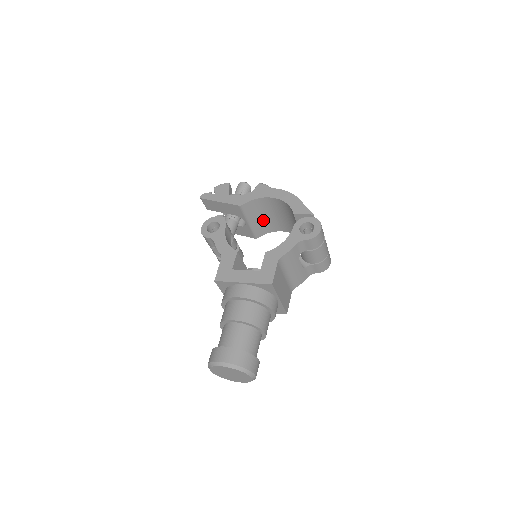
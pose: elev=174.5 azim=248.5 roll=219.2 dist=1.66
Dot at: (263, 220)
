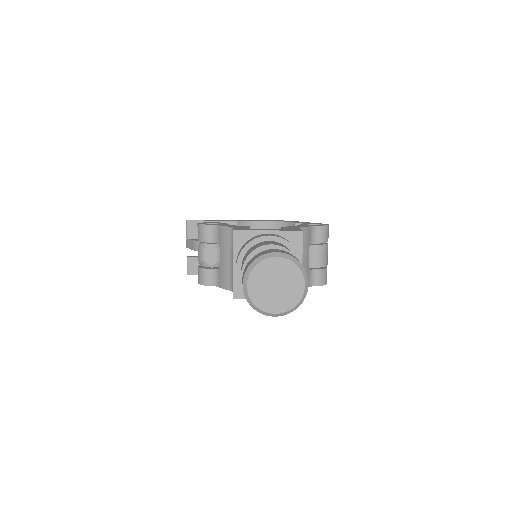
Dot at: occluded
